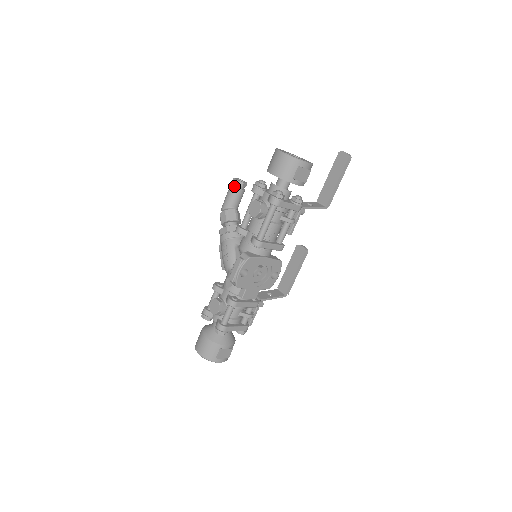
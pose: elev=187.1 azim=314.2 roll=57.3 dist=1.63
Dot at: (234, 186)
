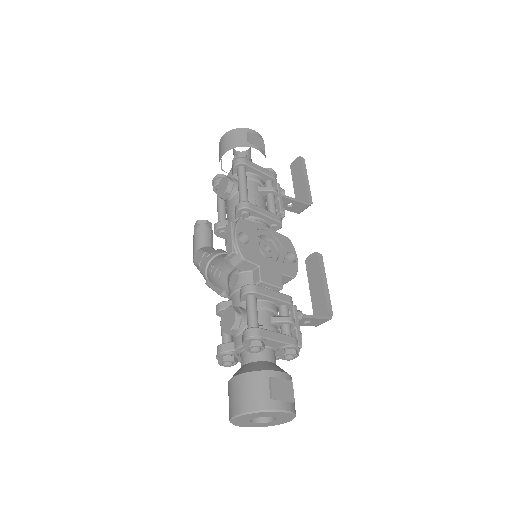
Dot at: (197, 228)
